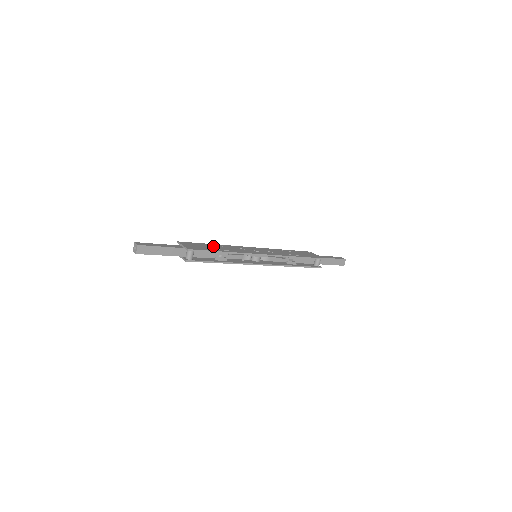
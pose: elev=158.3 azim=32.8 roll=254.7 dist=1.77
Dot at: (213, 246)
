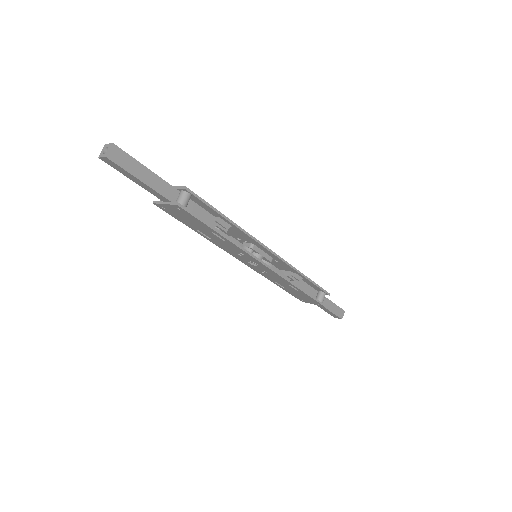
Dot at: occluded
